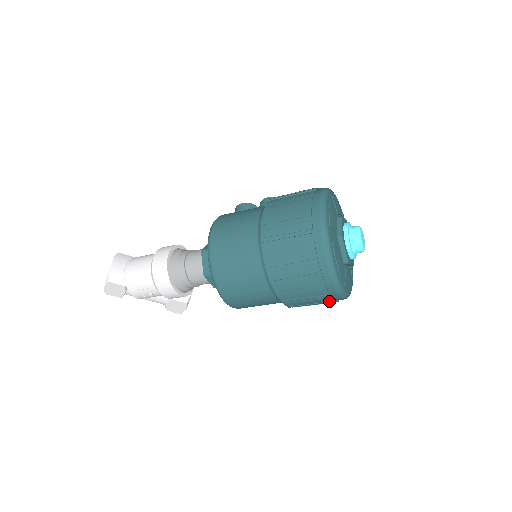
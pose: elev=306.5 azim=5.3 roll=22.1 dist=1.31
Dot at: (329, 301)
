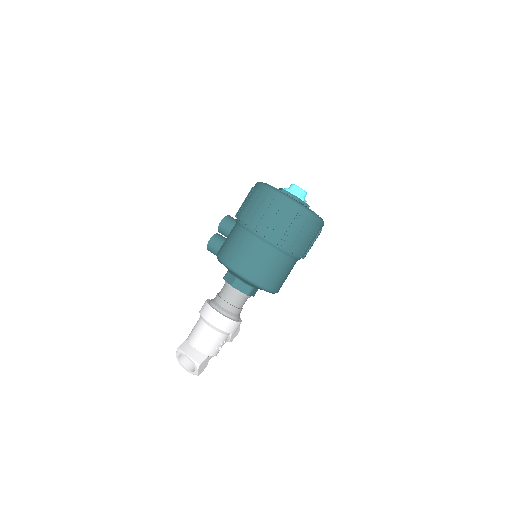
Dot at: occluded
